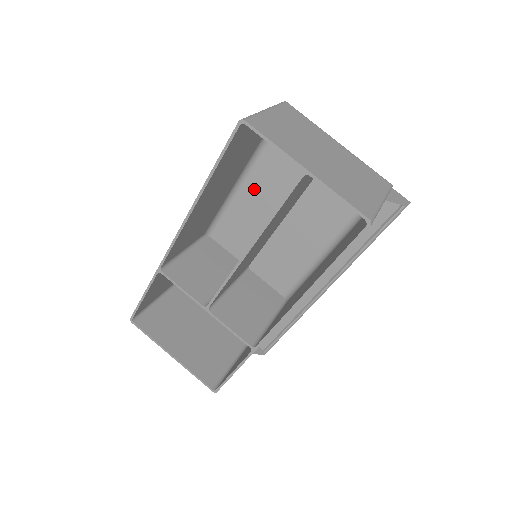
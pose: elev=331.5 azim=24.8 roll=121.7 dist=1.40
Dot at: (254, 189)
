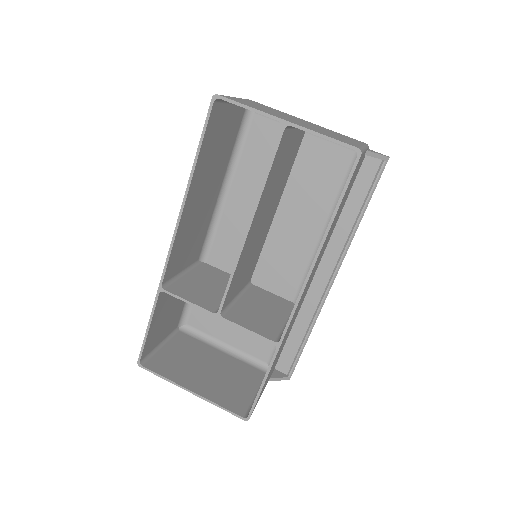
Dot at: (238, 196)
